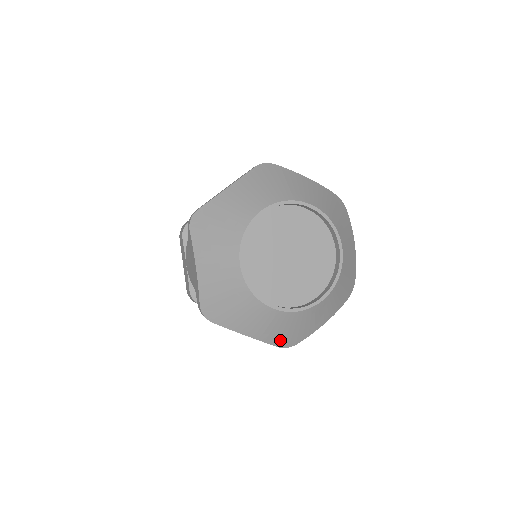
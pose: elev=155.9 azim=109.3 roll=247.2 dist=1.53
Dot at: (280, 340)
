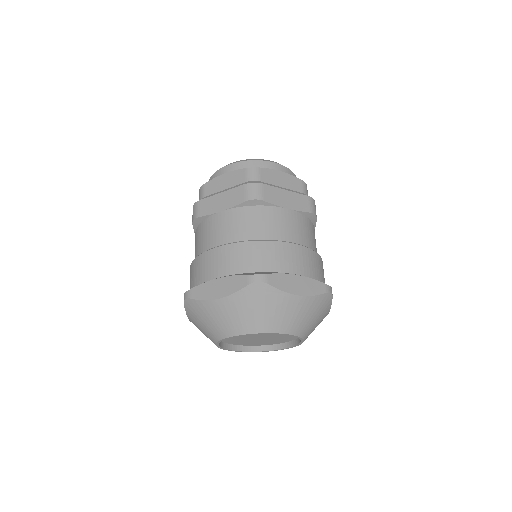
Dot at: occluded
